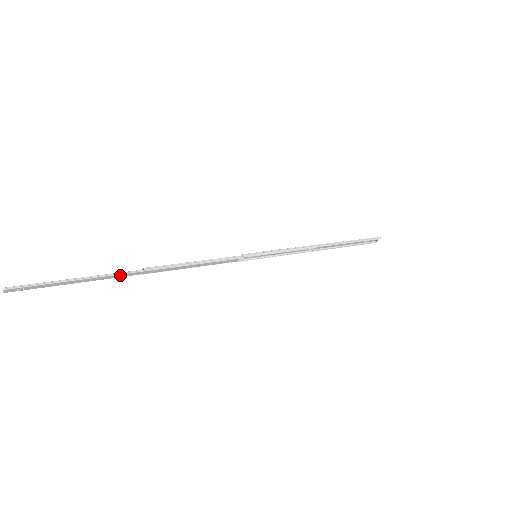
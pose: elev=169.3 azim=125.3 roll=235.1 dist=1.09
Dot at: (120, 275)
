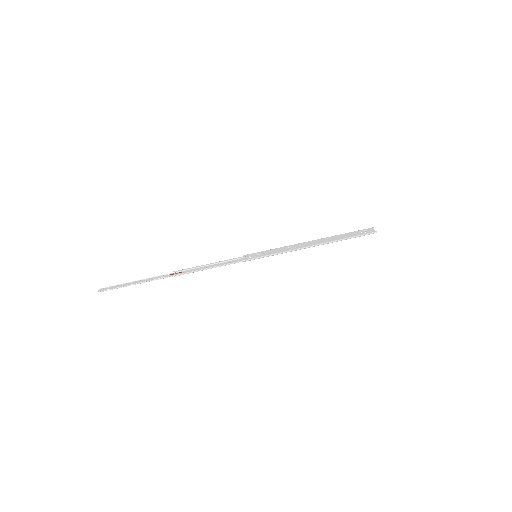
Dot at: (160, 278)
